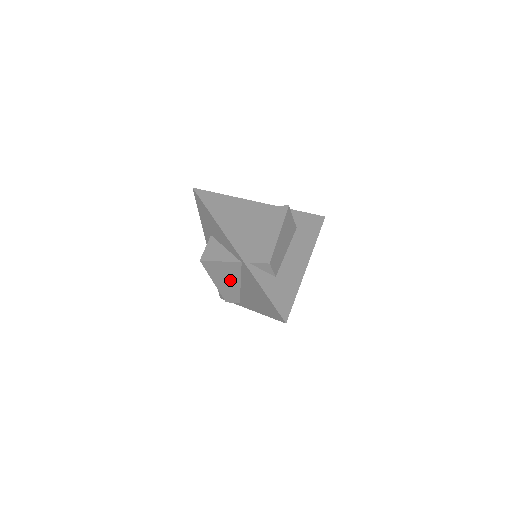
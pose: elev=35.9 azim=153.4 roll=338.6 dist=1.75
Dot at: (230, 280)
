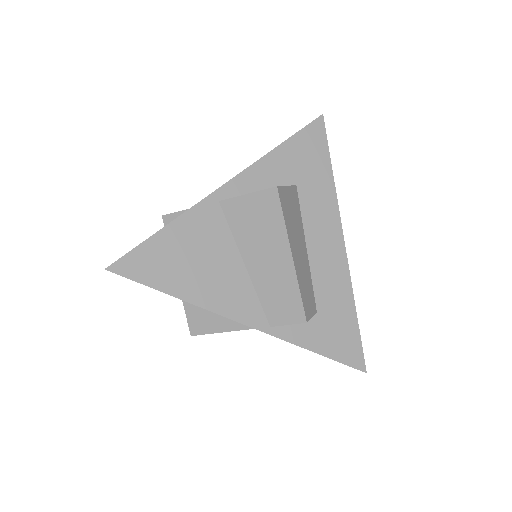
Dot at: occluded
